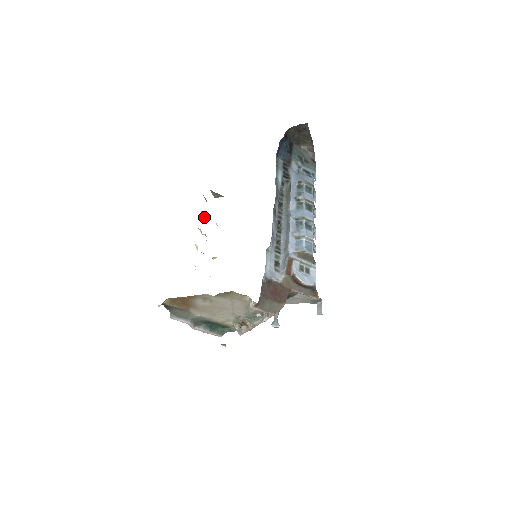
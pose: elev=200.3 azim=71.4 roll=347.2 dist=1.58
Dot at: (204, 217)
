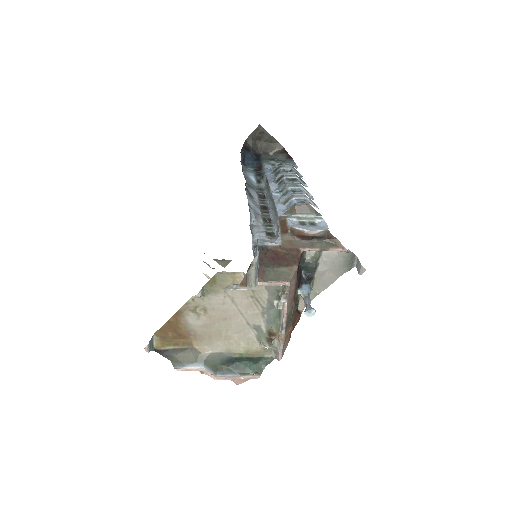
Dot at: occluded
